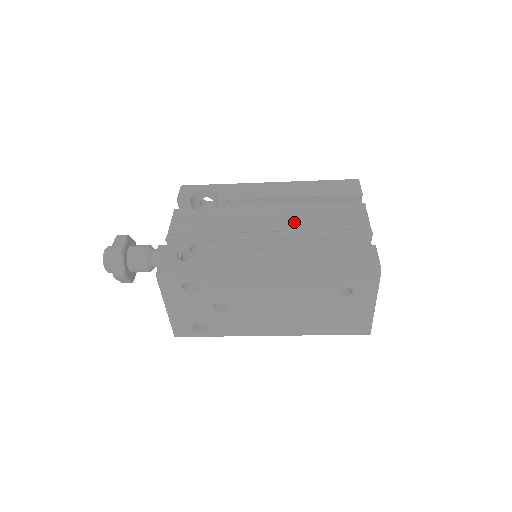
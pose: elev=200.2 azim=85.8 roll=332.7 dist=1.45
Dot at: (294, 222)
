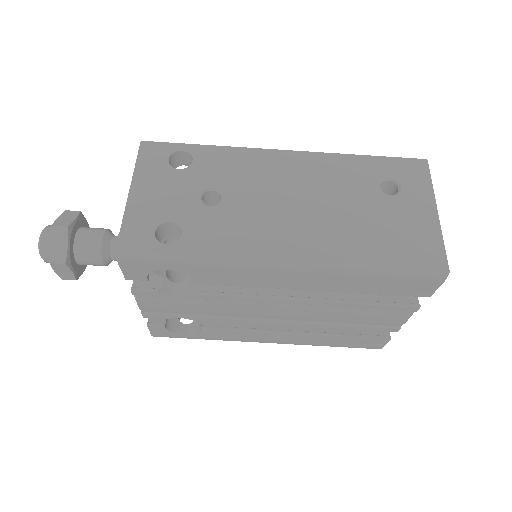
Dot at: occluded
